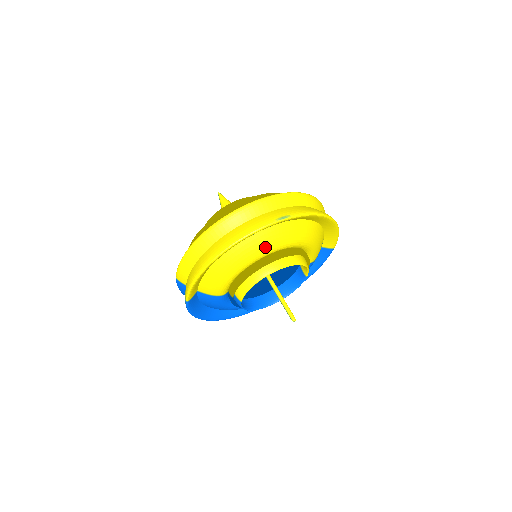
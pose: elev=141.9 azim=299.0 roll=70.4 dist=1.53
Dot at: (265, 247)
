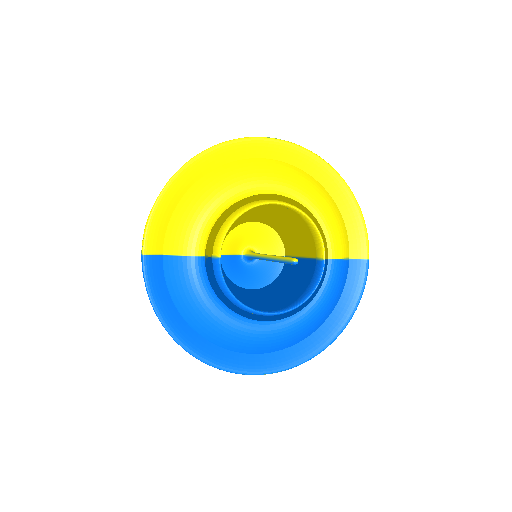
Dot at: (249, 175)
